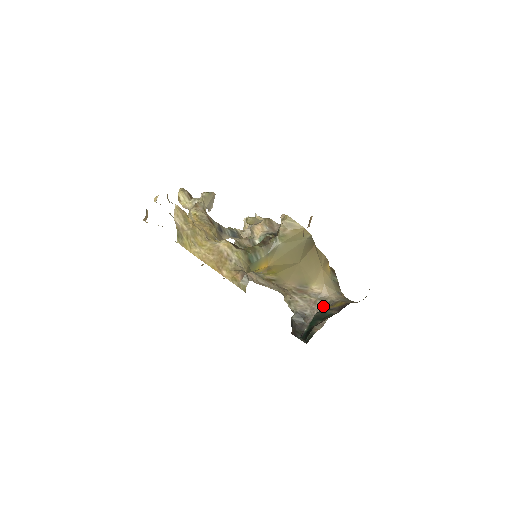
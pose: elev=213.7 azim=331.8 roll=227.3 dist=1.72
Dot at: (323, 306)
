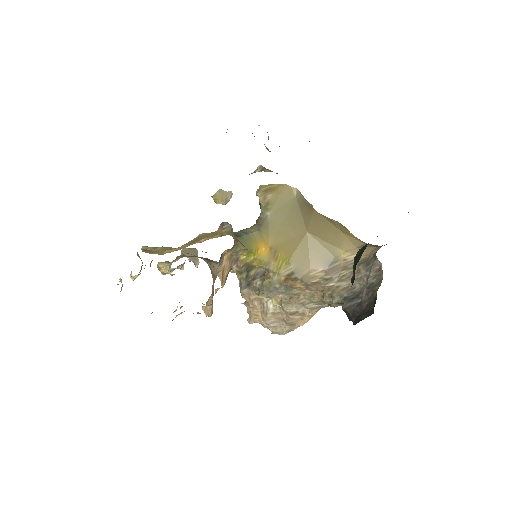
Dot at: (369, 265)
